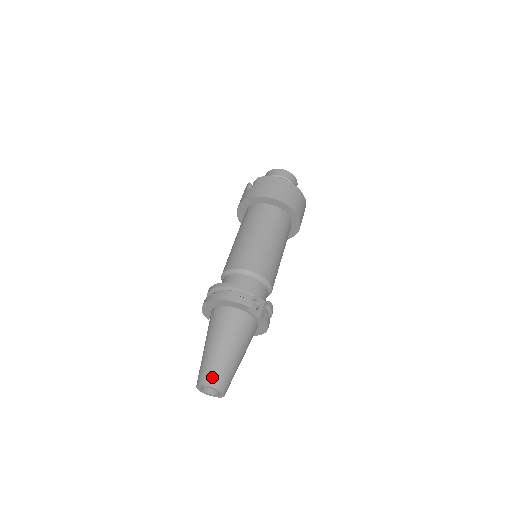
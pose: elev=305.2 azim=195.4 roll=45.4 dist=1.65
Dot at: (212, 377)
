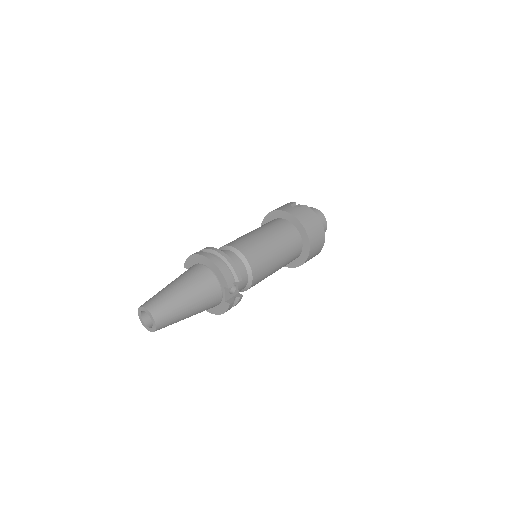
Dot at: (160, 310)
